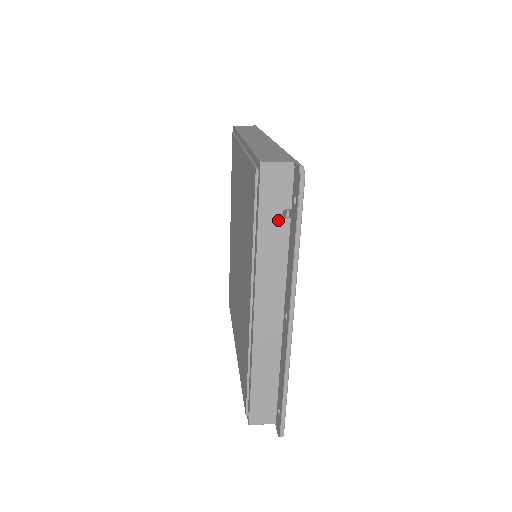
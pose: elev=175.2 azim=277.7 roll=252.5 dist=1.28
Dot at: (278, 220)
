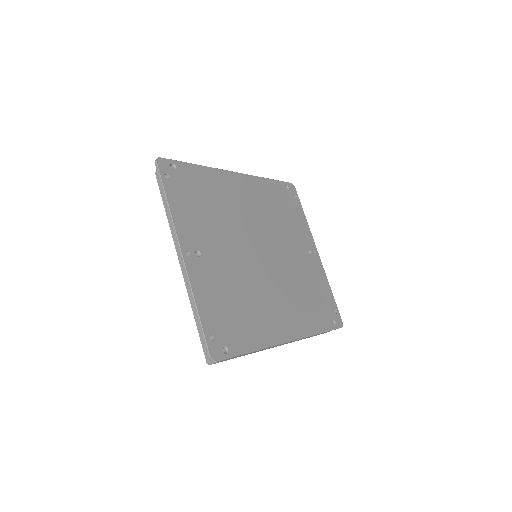
Dot at: occluded
